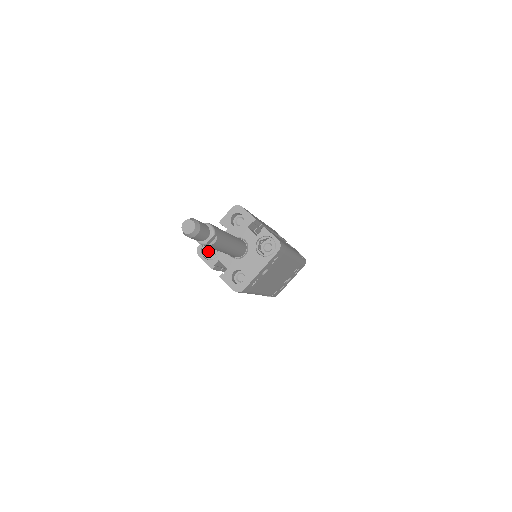
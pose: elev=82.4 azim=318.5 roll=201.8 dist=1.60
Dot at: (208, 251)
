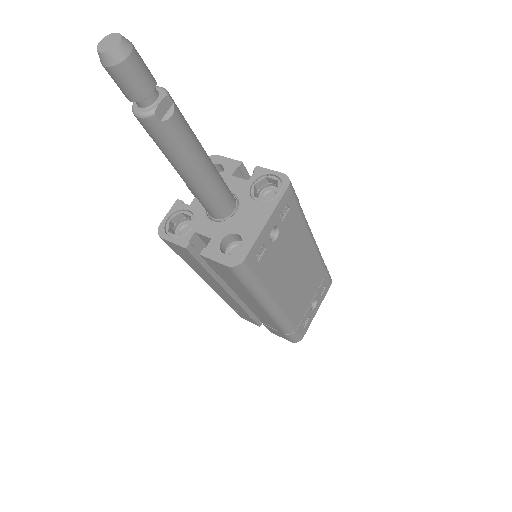
Dot at: (177, 233)
